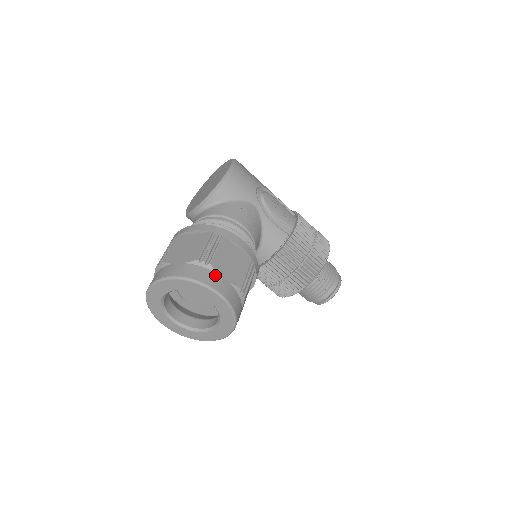
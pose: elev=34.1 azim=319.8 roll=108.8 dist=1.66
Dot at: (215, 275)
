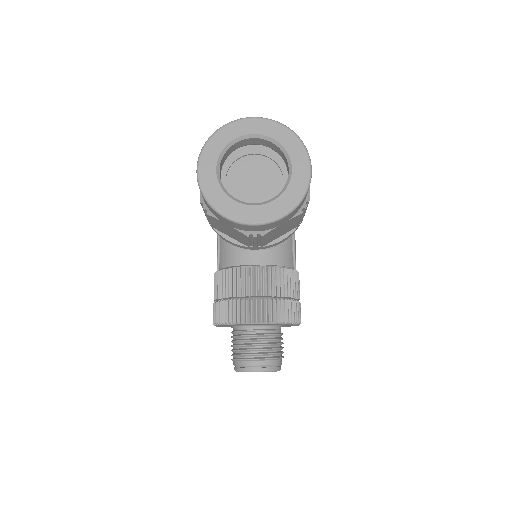
Dot at: occluded
